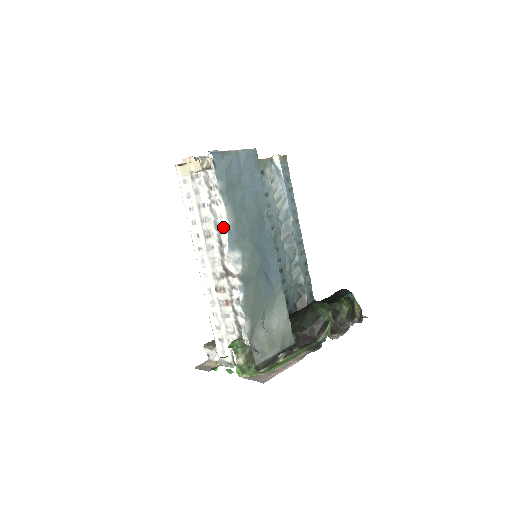
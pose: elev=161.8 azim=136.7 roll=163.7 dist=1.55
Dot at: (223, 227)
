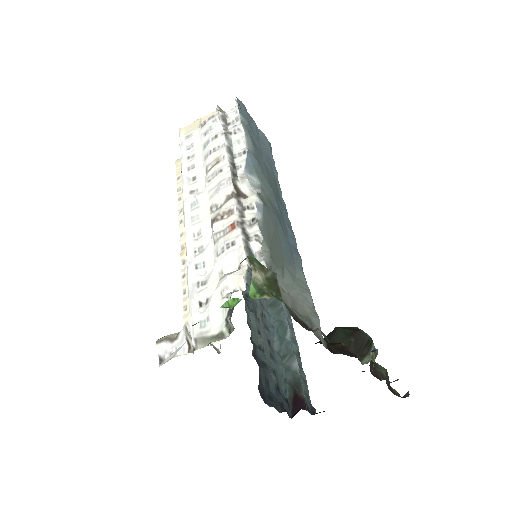
Dot at: (240, 150)
